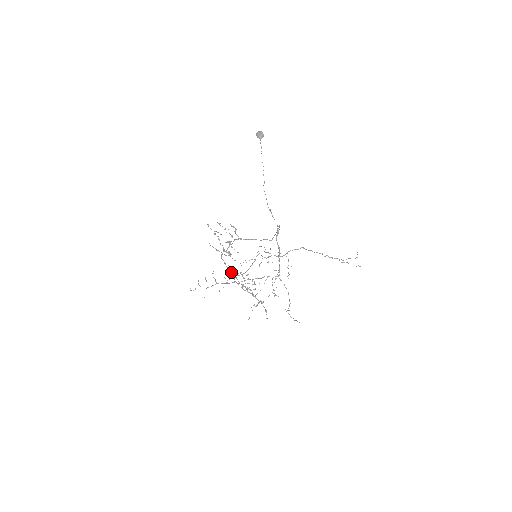
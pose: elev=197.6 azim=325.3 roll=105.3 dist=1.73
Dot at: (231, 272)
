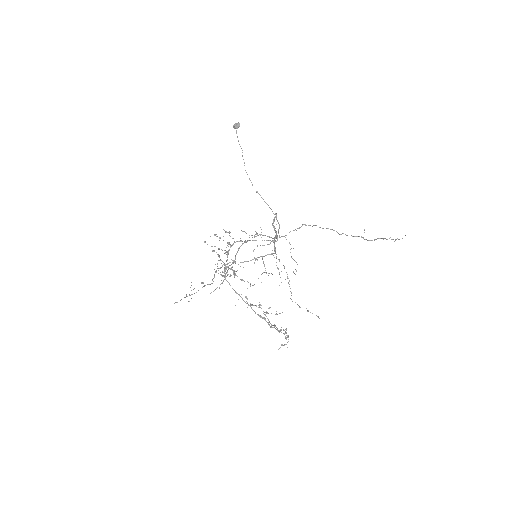
Dot at: (241, 297)
